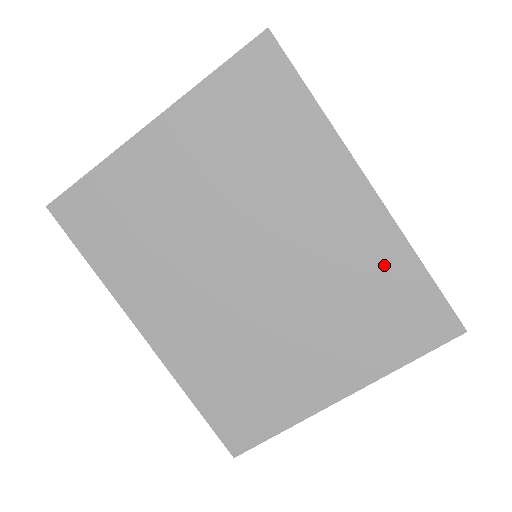
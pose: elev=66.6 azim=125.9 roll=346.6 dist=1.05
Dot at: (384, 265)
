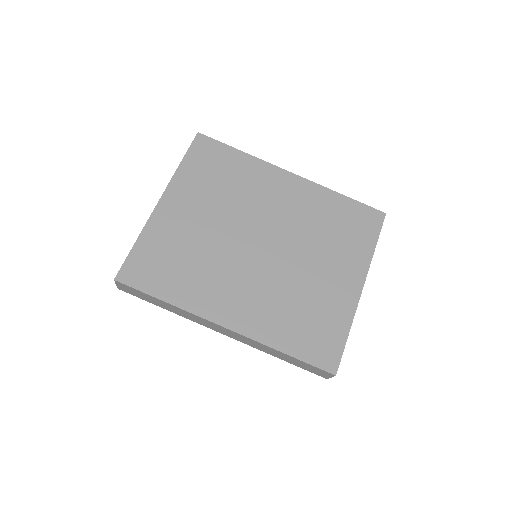
Dot at: (325, 204)
